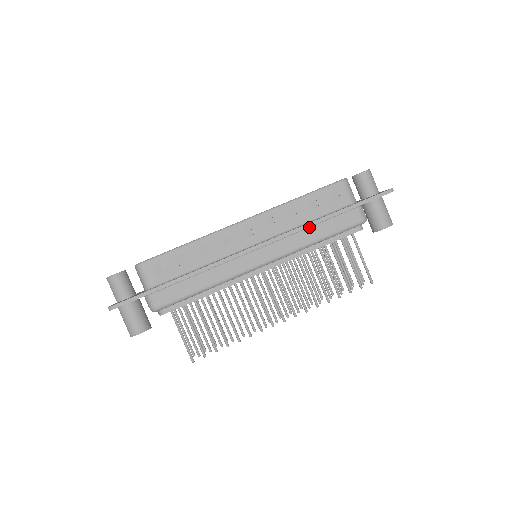
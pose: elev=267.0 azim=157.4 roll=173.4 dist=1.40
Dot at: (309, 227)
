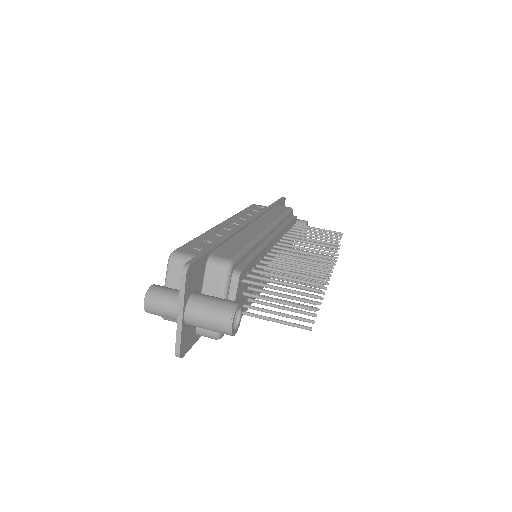
Dot at: (267, 213)
